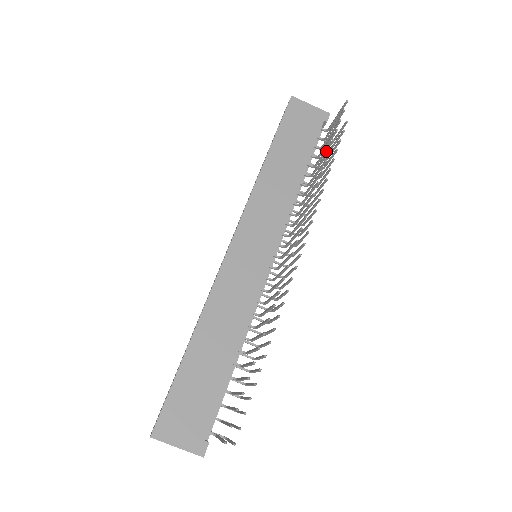
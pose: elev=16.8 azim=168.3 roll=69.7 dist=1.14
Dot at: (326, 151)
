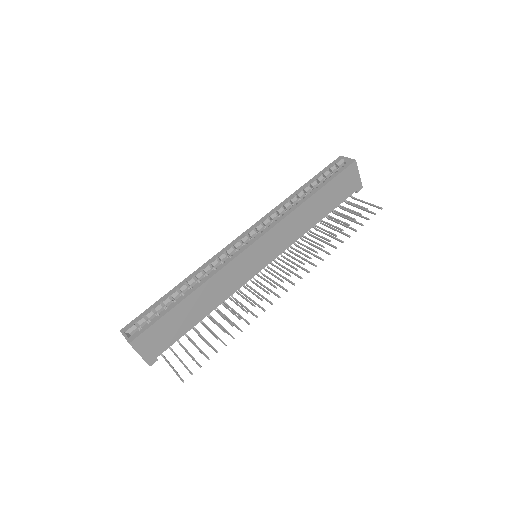
Dot at: (345, 226)
